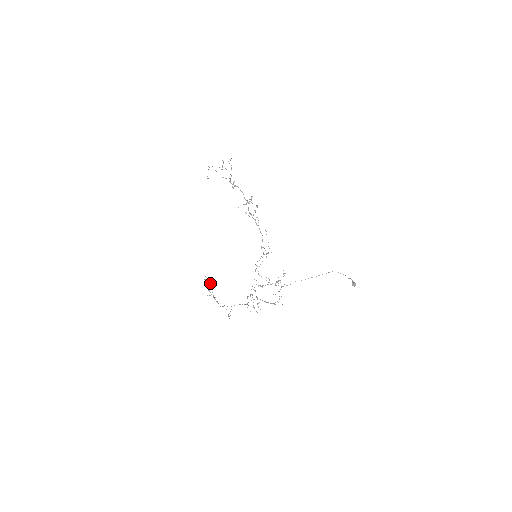
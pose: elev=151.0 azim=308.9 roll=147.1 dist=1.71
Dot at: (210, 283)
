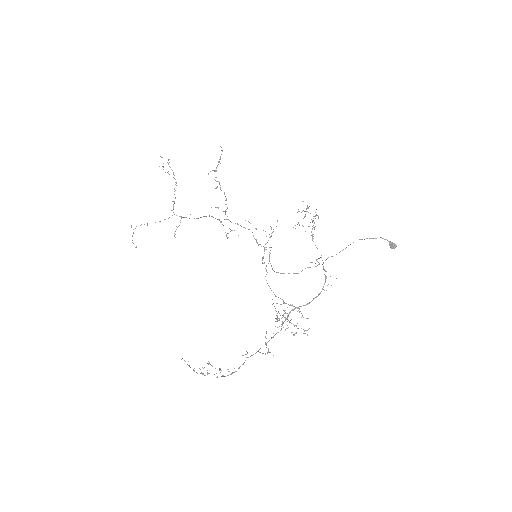
Dot at: occluded
